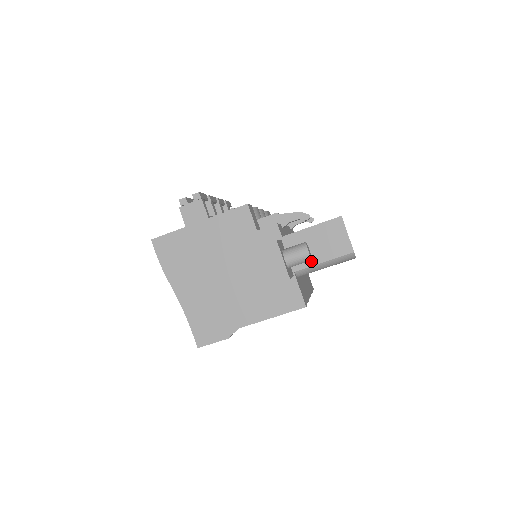
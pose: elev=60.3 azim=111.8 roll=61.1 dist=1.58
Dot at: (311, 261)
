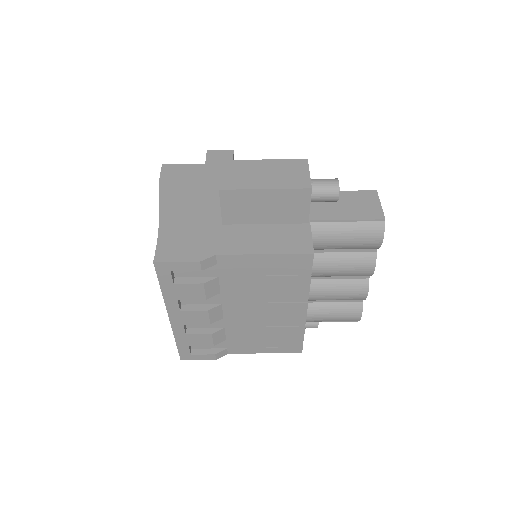
Dot at: (333, 216)
